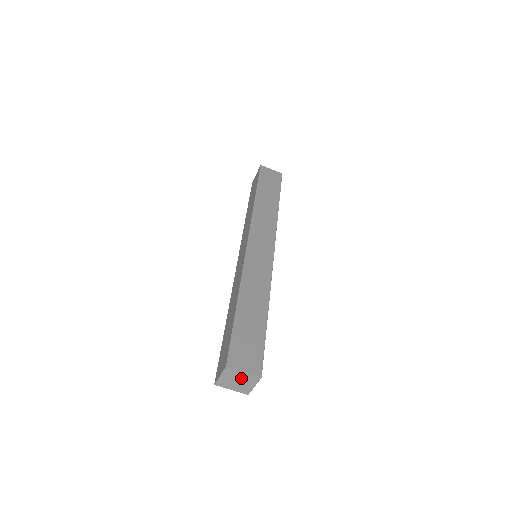
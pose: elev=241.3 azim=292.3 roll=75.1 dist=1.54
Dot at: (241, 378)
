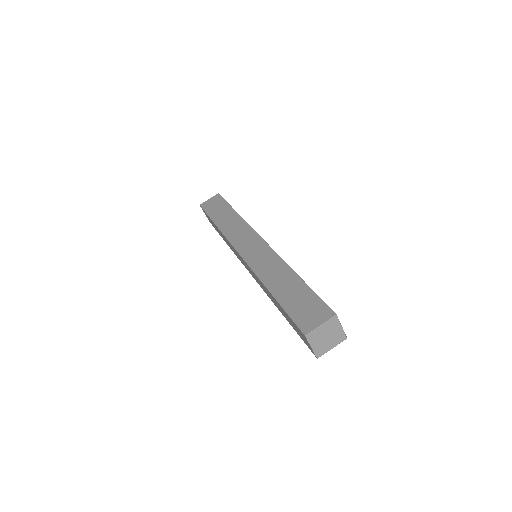
Dot at: (333, 334)
